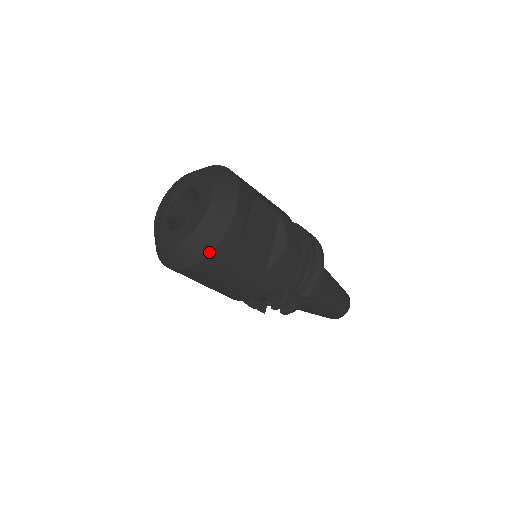
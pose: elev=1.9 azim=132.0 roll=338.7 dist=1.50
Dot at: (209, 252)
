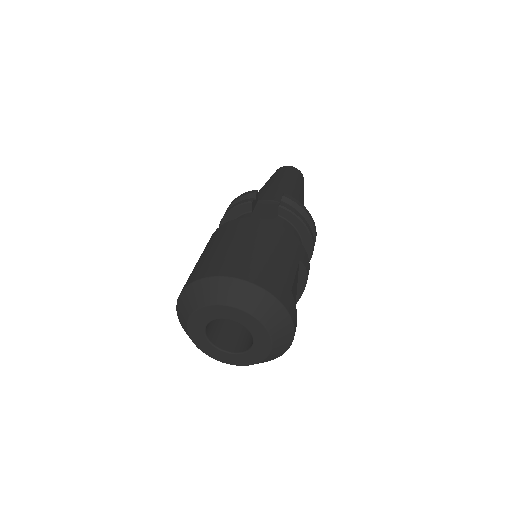
Dot at: occluded
